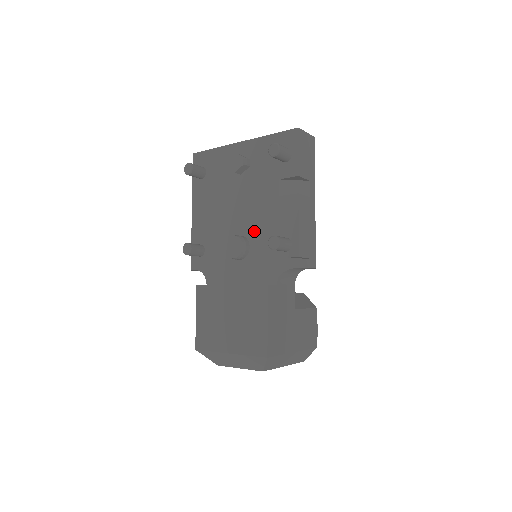
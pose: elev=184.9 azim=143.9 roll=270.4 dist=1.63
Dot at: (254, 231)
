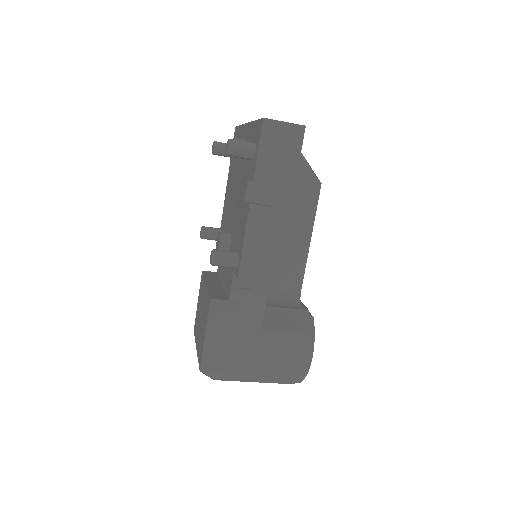
Dot at: (233, 233)
